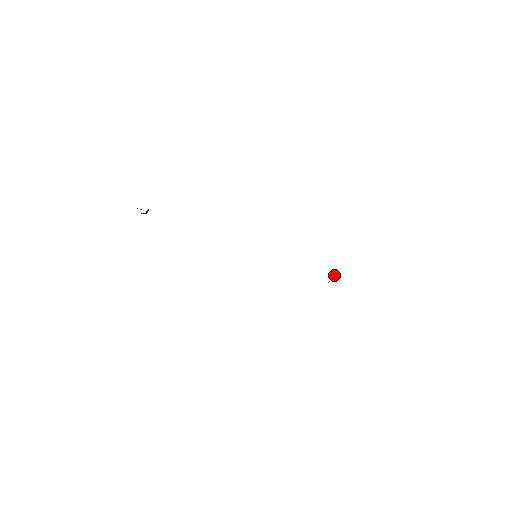
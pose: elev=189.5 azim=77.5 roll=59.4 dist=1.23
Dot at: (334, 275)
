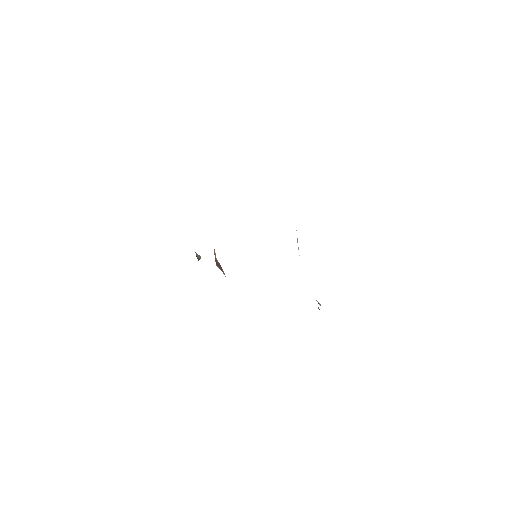
Dot at: (297, 241)
